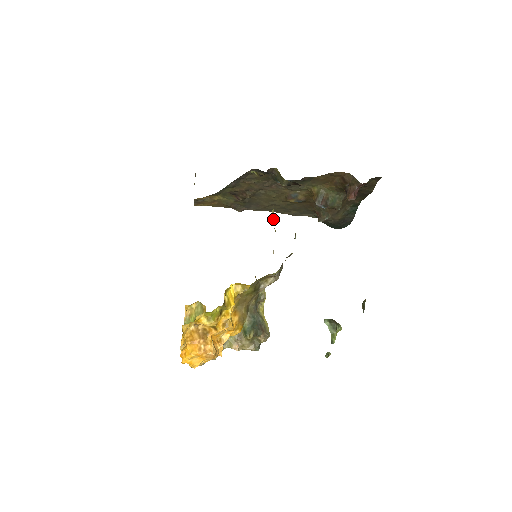
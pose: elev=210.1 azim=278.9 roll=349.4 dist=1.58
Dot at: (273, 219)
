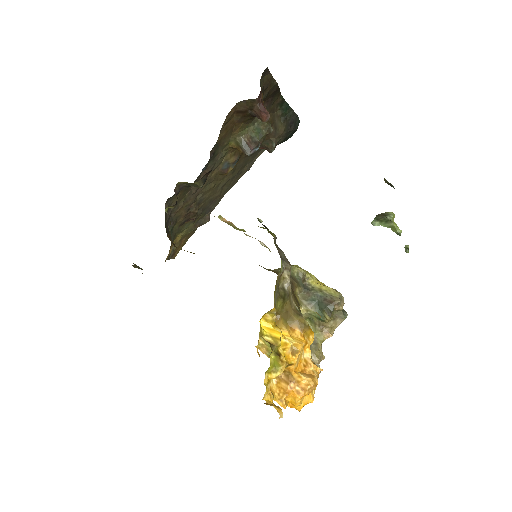
Dot at: (228, 223)
